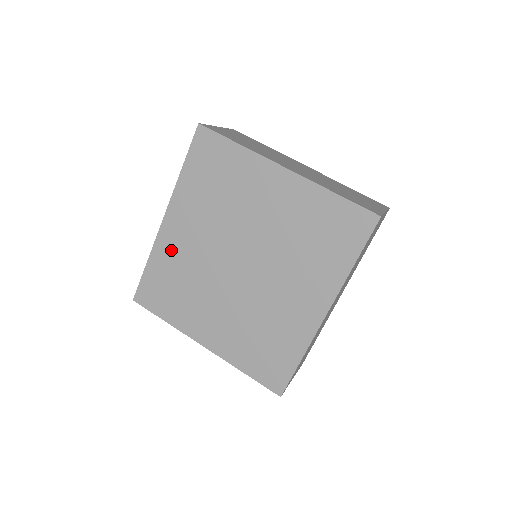
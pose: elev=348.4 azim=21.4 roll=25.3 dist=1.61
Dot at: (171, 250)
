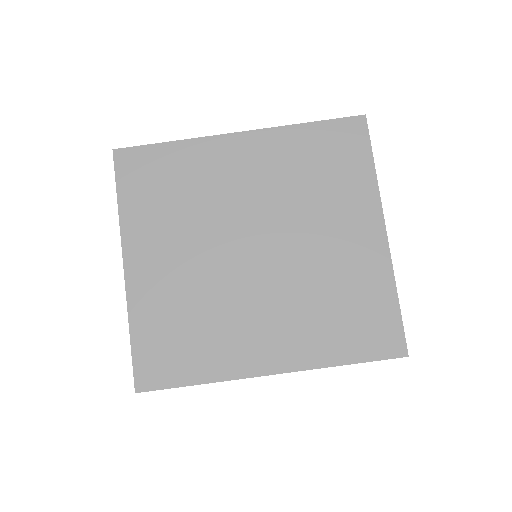
Dot at: (210, 161)
